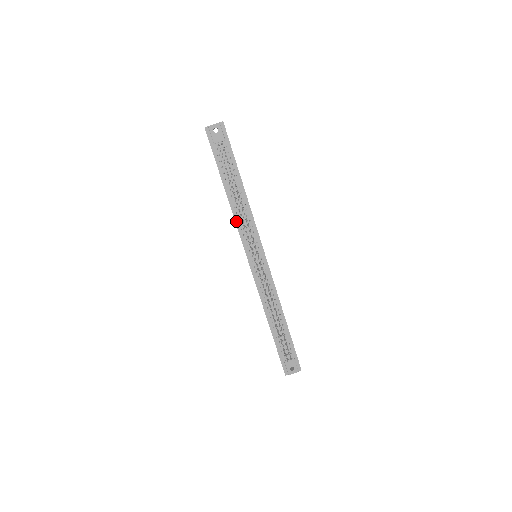
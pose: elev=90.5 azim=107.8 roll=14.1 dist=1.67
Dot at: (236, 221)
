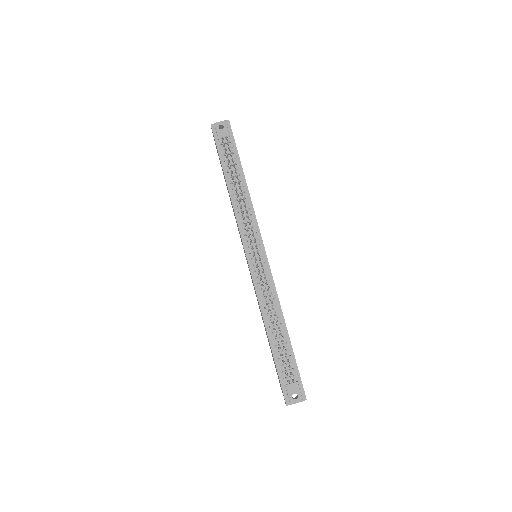
Dot at: (236, 215)
